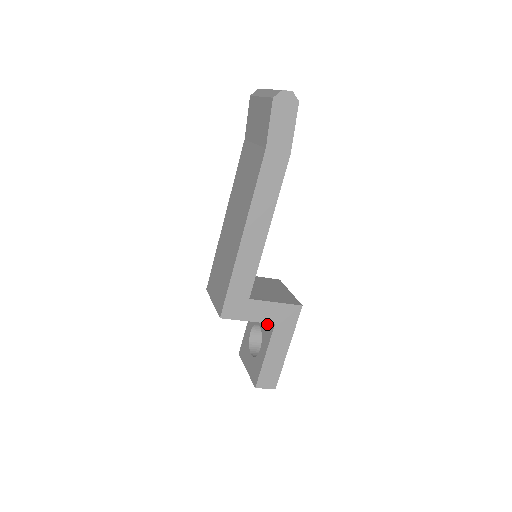
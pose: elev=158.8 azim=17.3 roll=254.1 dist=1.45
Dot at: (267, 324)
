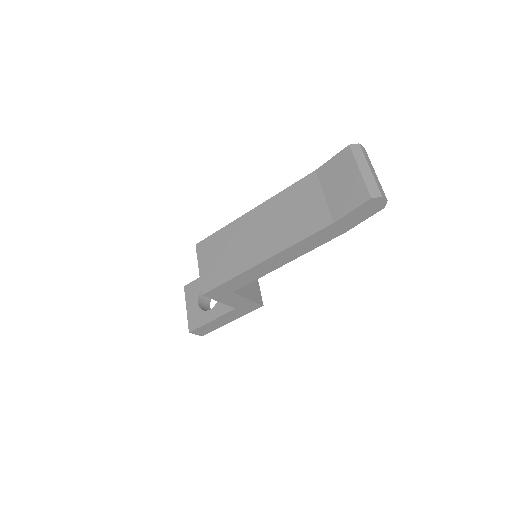
Dot at: occluded
